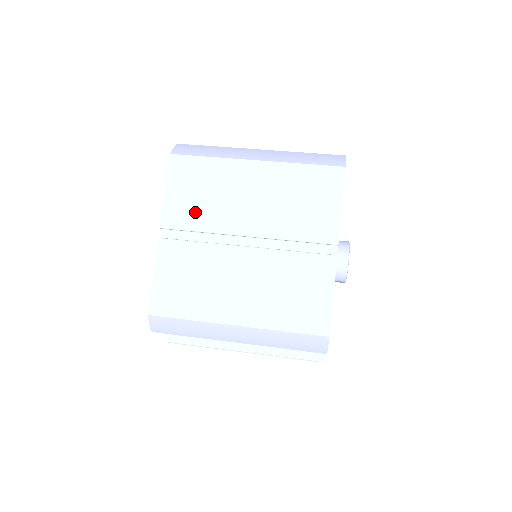
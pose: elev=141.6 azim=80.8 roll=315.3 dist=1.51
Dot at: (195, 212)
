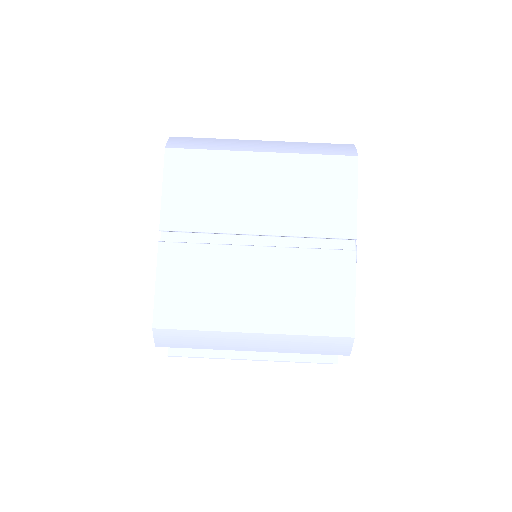
Dot at: (198, 211)
